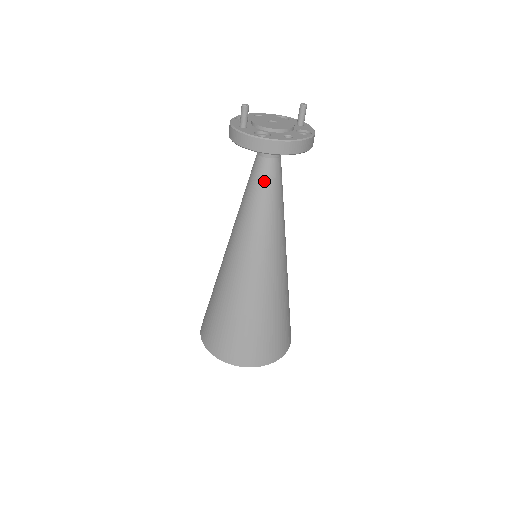
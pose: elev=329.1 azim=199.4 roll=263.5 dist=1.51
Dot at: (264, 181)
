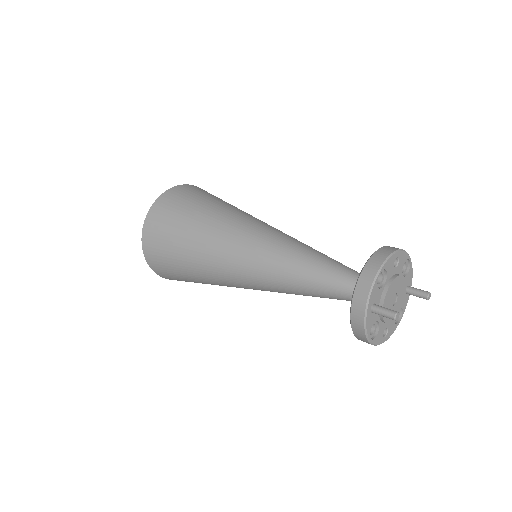
Dot at: (331, 298)
